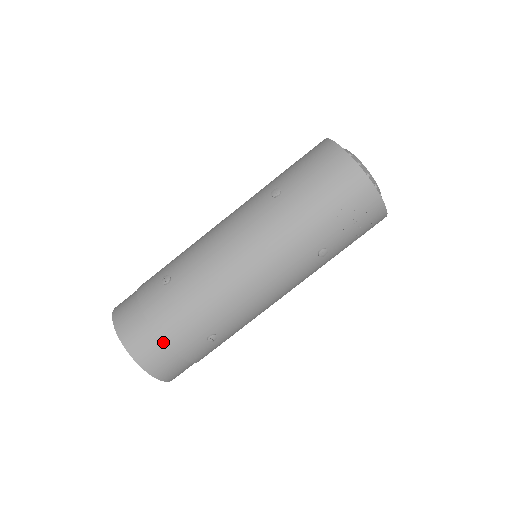
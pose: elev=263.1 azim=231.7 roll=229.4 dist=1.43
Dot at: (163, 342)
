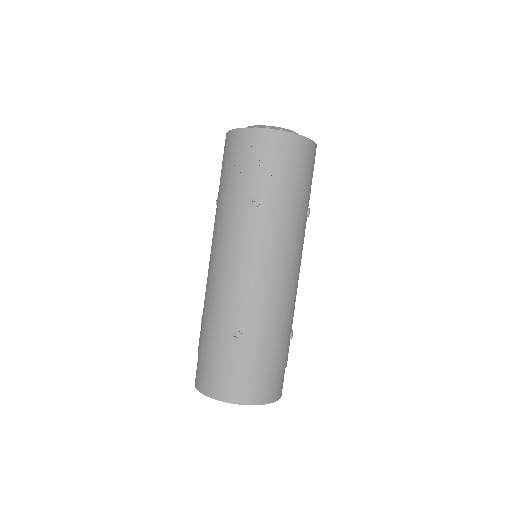
Dot at: (209, 364)
